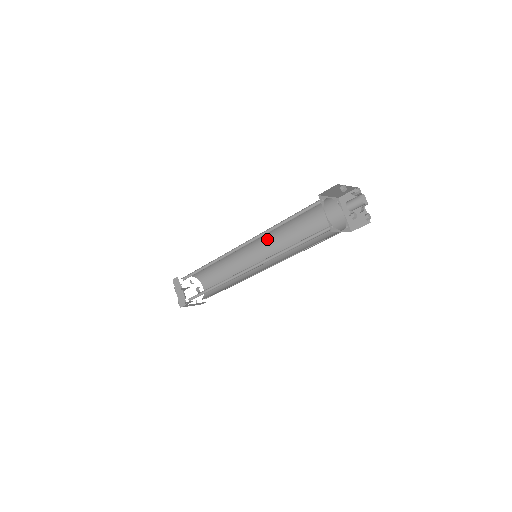
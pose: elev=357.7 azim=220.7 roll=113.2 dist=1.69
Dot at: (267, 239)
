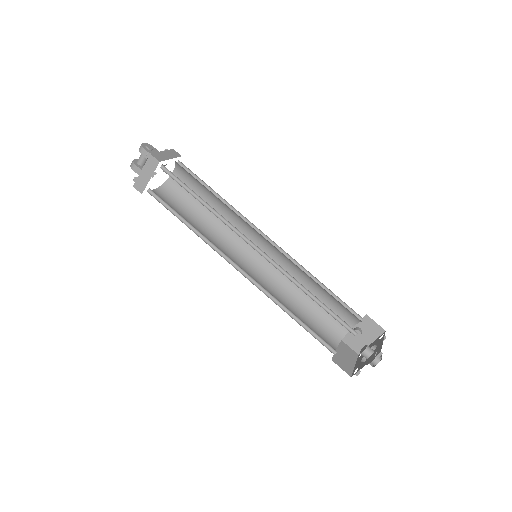
Dot at: (281, 252)
